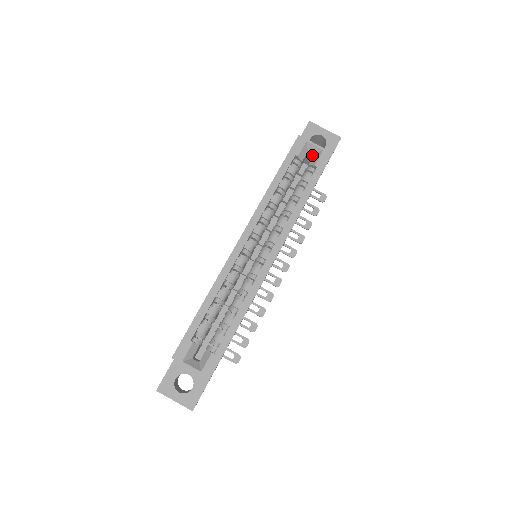
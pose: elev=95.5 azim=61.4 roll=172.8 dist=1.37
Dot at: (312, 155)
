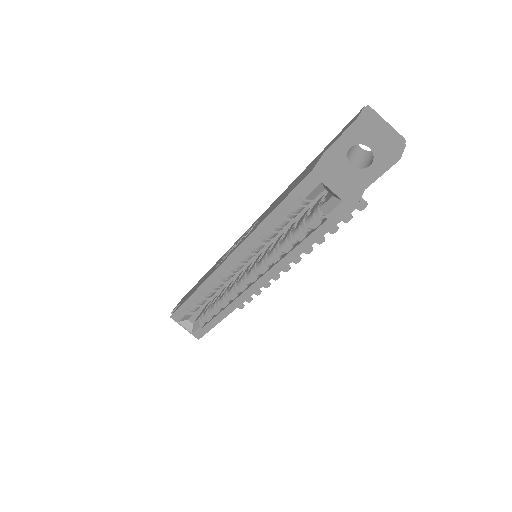
Dot at: occluded
